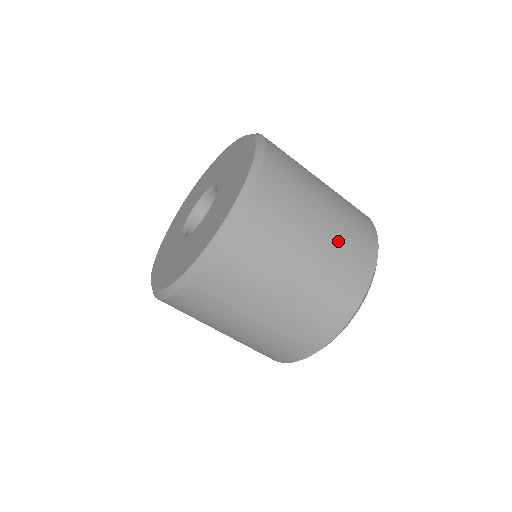
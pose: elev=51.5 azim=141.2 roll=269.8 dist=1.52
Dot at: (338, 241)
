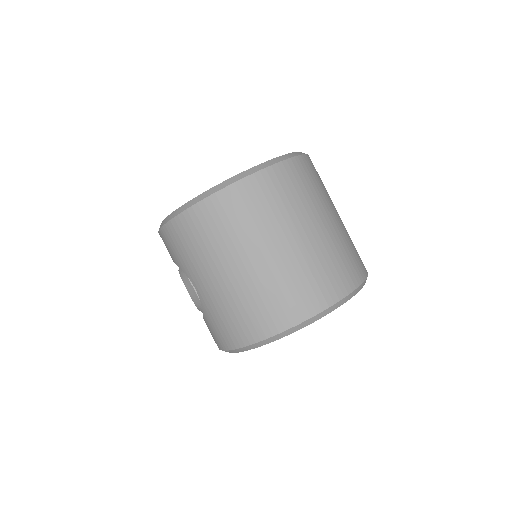
Dot at: (346, 235)
